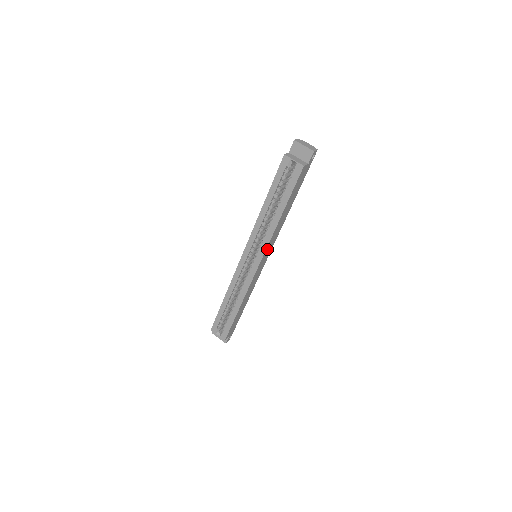
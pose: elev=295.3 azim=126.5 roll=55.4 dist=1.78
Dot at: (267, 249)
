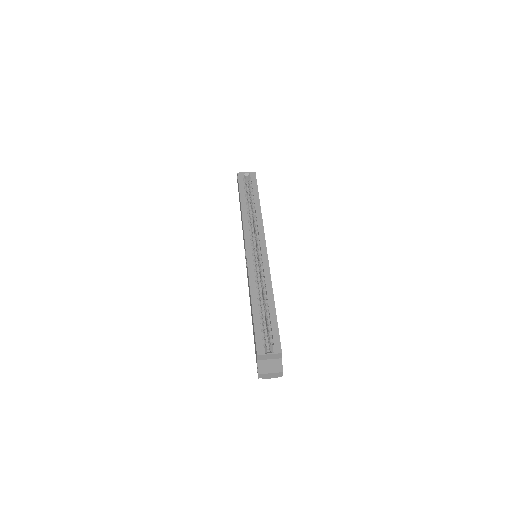
Dot at: occluded
